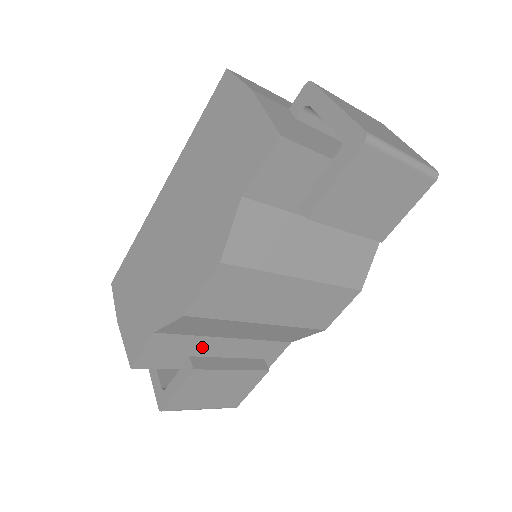
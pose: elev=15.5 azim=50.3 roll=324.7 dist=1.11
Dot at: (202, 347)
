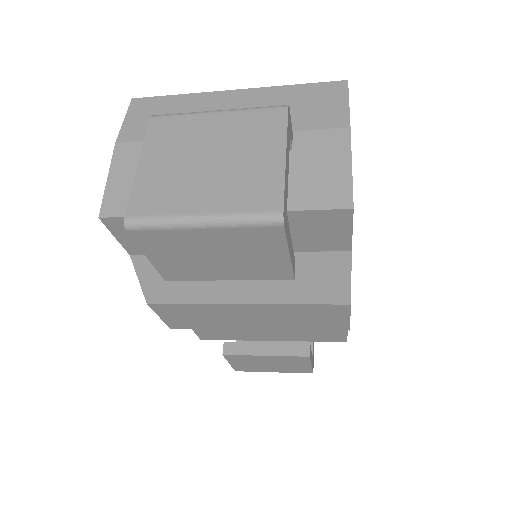
Dot at: (245, 330)
